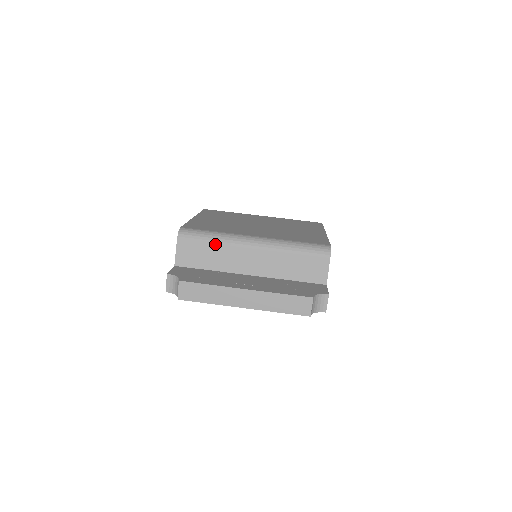
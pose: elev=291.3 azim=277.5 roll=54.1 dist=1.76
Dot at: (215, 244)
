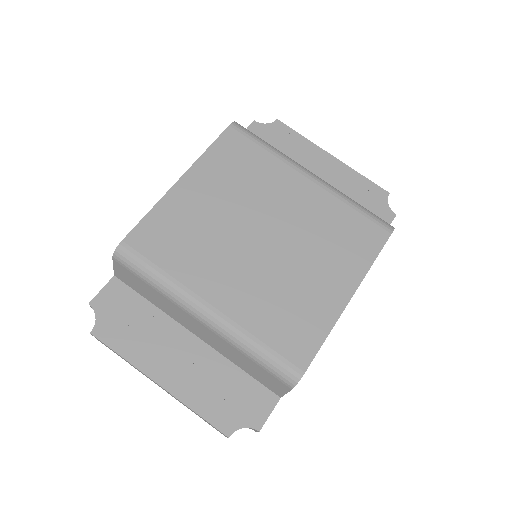
Dot at: (156, 290)
